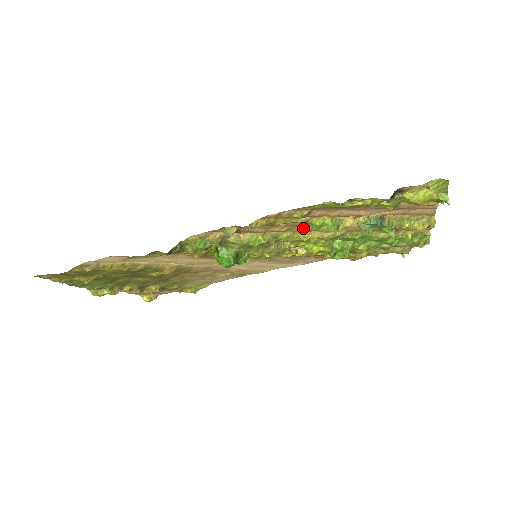
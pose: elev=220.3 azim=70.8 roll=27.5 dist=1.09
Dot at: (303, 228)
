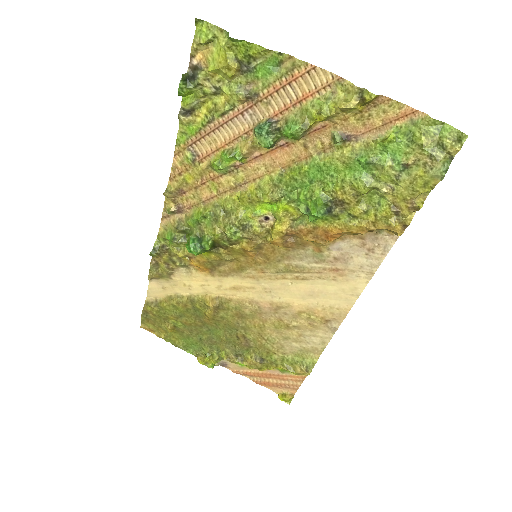
Dot at: (228, 183)
